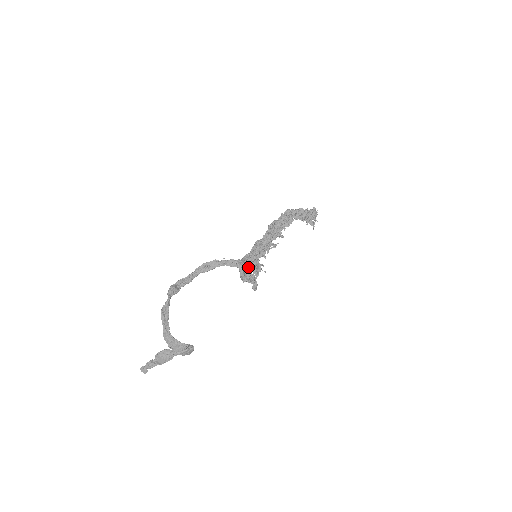
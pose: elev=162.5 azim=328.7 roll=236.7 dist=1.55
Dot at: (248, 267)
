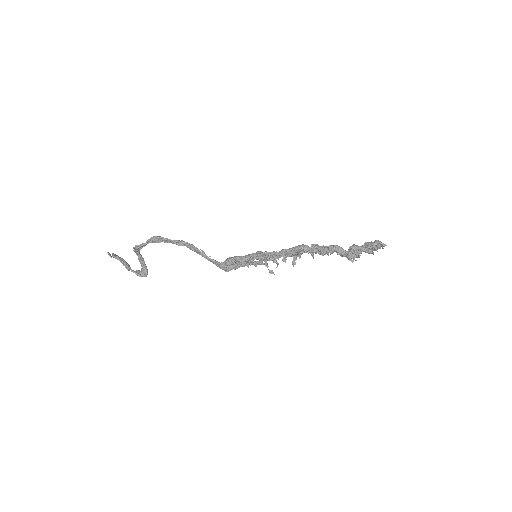
Dot at: occluded
